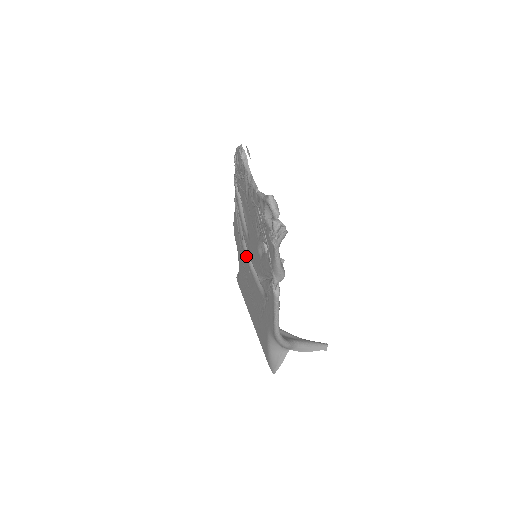
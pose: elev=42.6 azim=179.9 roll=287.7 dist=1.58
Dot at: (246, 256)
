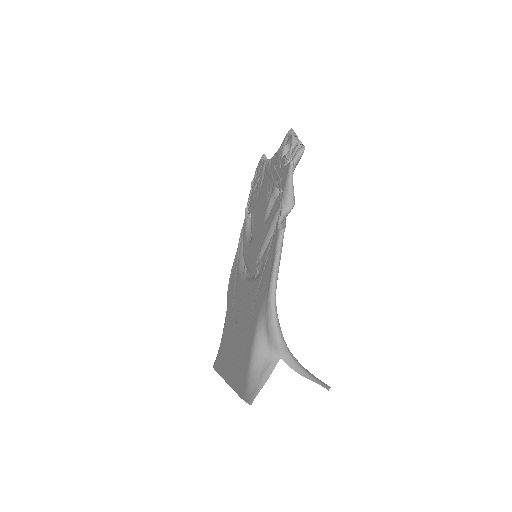
Dot at: (241, 277)
